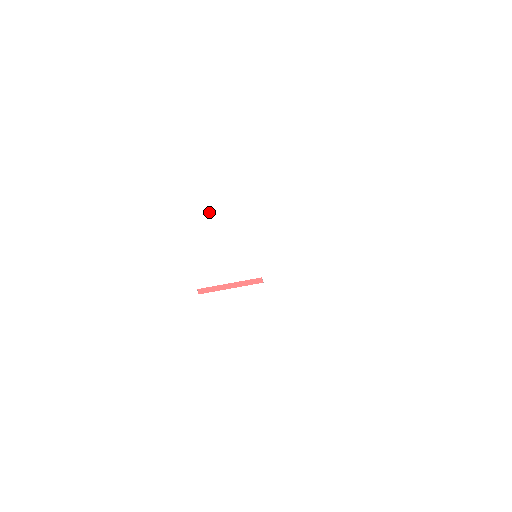
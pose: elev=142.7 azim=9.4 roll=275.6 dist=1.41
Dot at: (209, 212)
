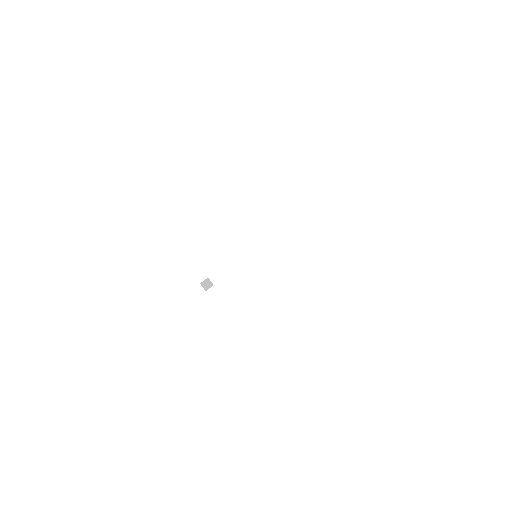
Dot at: occluded
